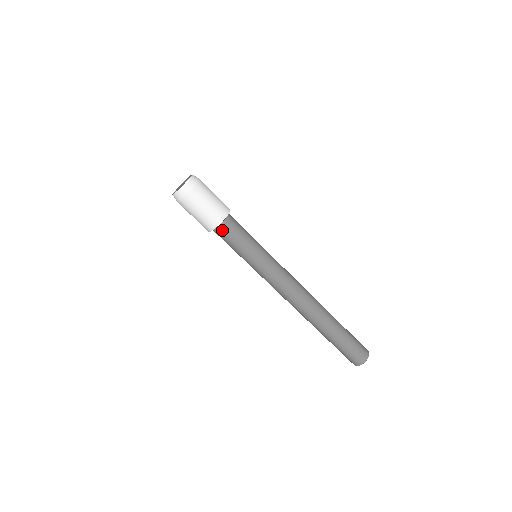
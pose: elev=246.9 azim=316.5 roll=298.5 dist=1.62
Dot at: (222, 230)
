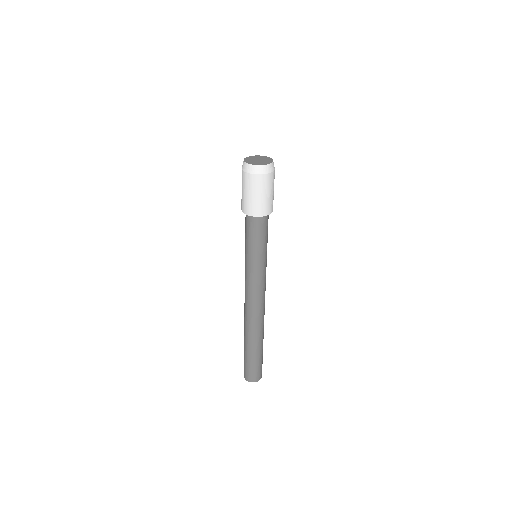
Dot at: (265, 220)
